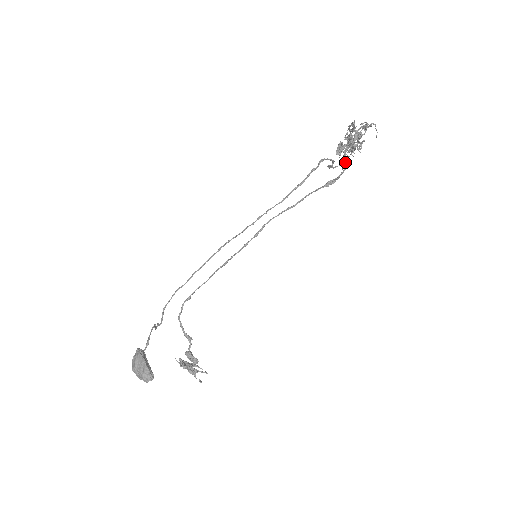
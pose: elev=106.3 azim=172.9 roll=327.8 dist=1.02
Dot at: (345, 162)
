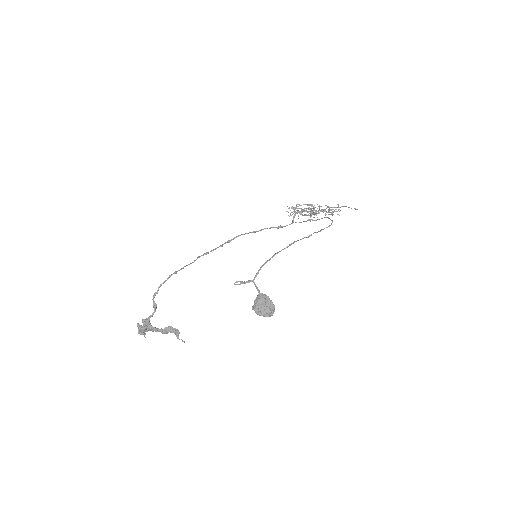
Dot at: occluded
